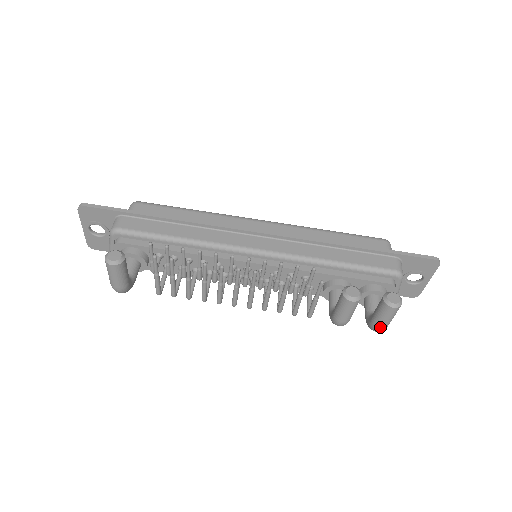
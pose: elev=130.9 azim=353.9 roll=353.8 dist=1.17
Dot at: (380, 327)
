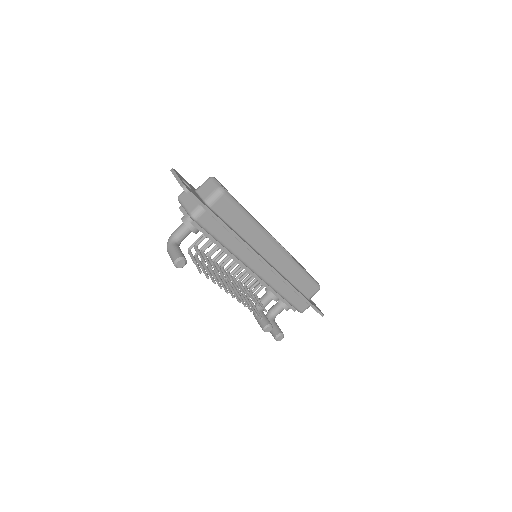
Dot at: occluded
